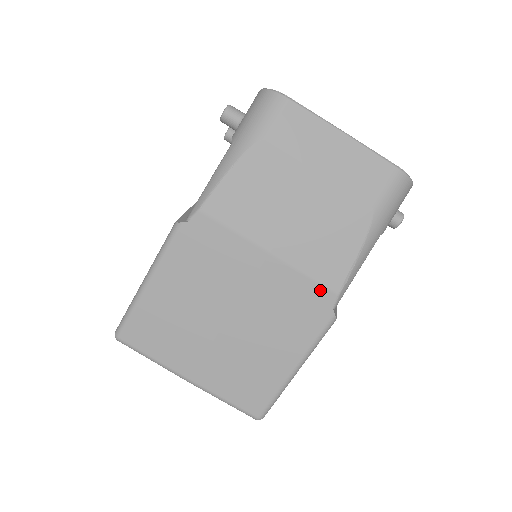
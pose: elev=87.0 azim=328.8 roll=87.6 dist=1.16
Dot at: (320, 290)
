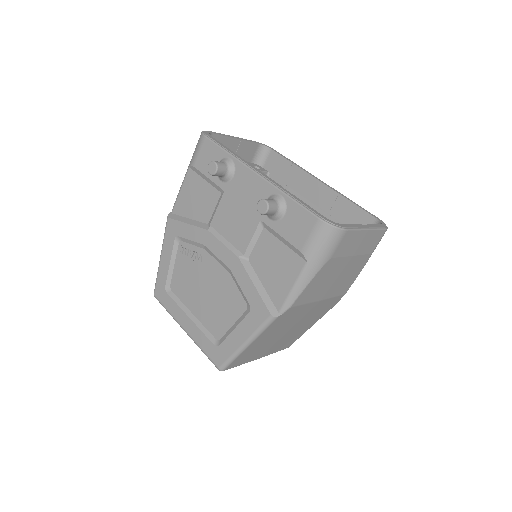
Dot at: (338, 297)
